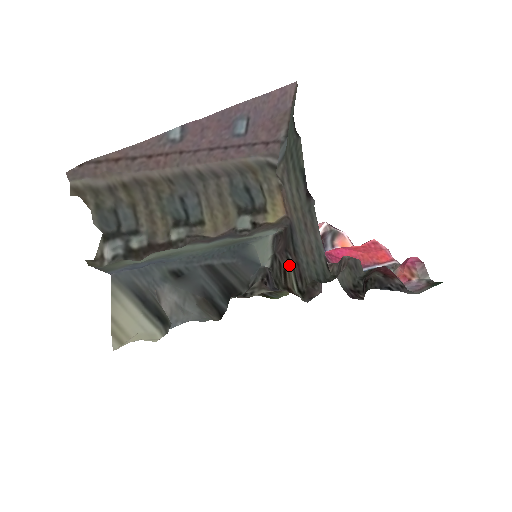
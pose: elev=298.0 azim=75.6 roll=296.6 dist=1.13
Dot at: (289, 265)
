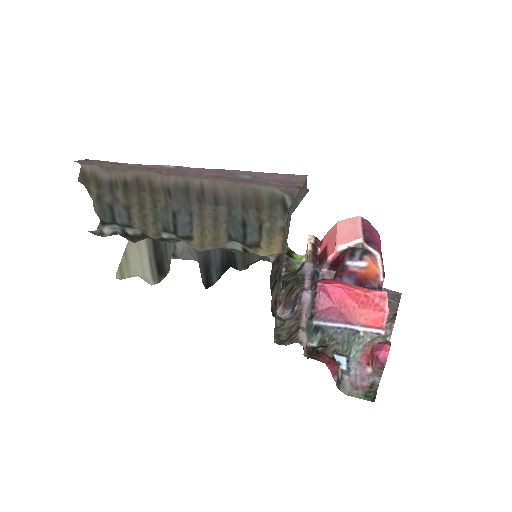
Dot at: occluded
